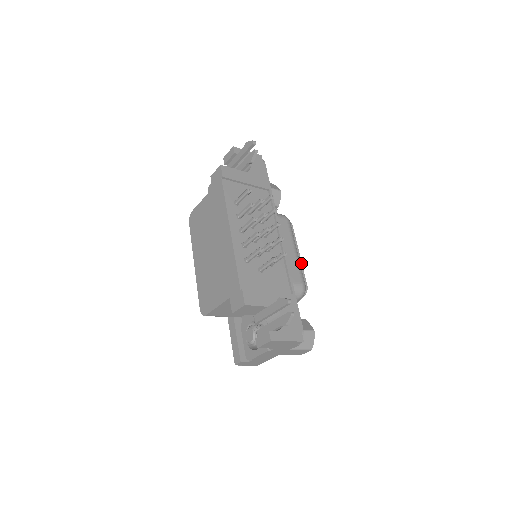
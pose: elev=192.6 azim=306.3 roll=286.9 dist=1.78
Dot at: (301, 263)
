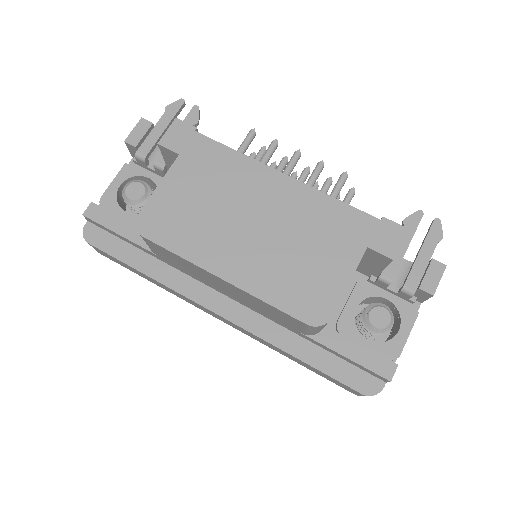
Dot at: occluded
